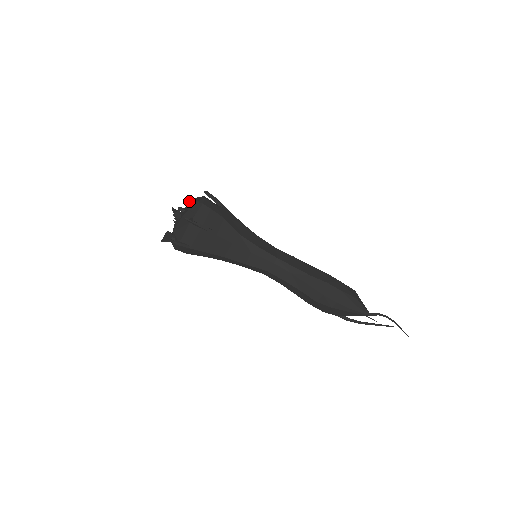
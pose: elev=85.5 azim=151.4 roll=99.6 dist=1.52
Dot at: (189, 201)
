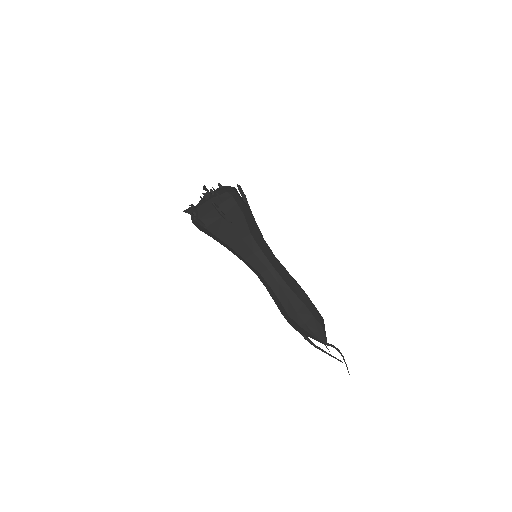
Dot at: (221, 186)
